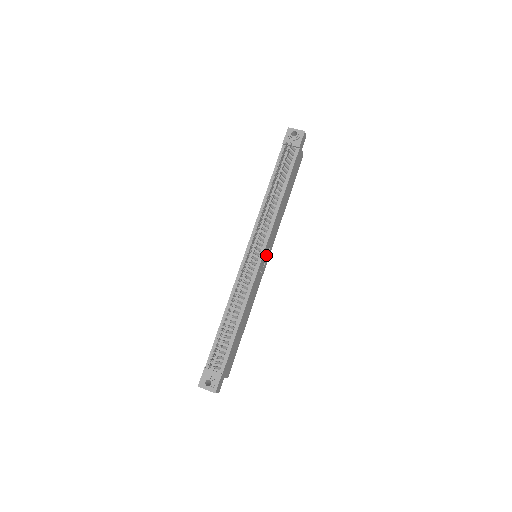
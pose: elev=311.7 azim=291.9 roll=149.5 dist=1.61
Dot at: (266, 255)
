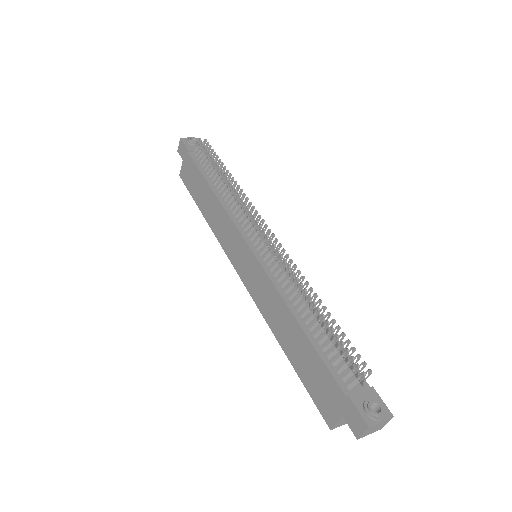
Dot at: occluded
